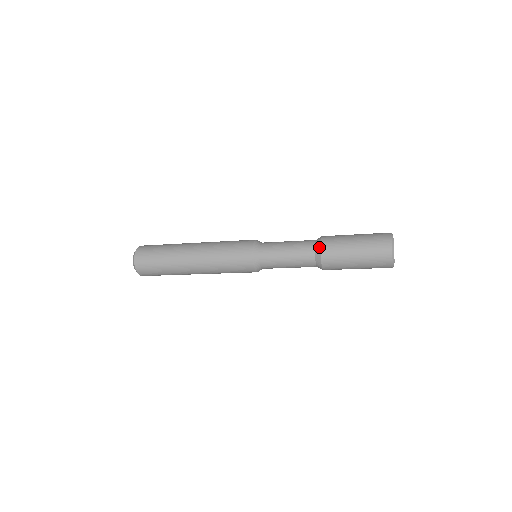
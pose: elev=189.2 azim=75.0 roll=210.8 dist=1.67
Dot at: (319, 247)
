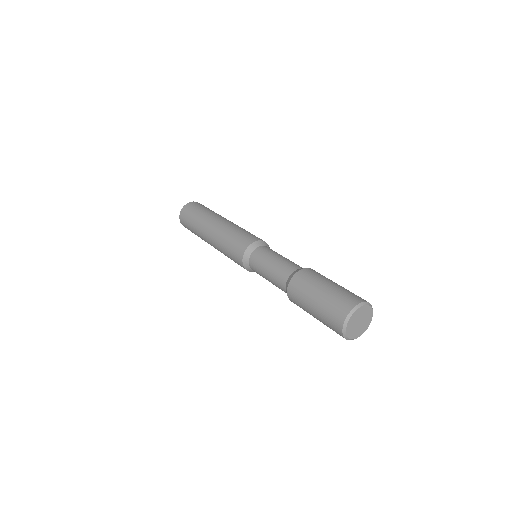
Dot at: (290, 300)
